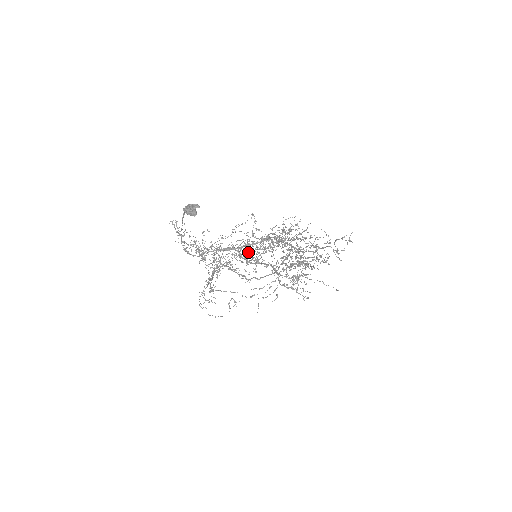
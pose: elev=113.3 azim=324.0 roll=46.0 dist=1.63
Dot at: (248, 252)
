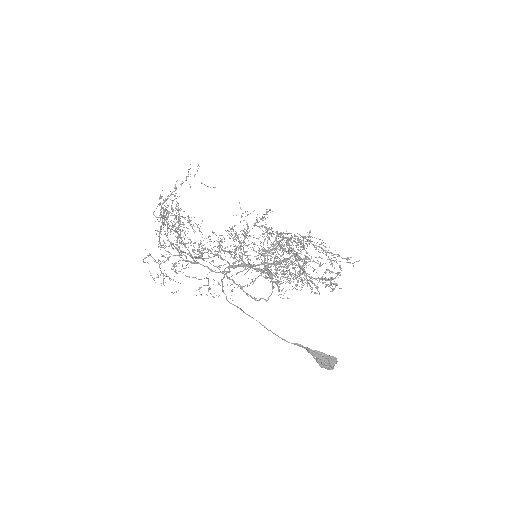
Dot at: (245, 245)
